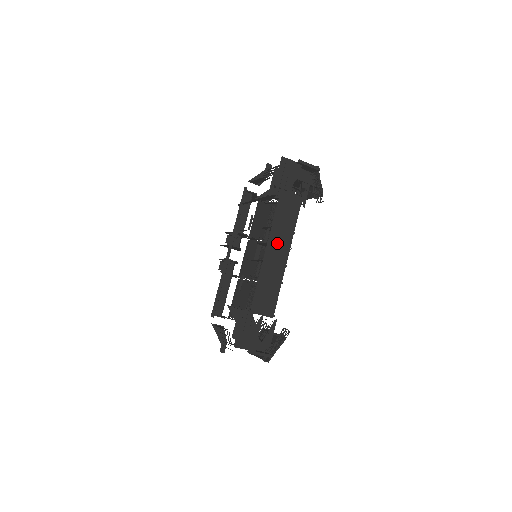
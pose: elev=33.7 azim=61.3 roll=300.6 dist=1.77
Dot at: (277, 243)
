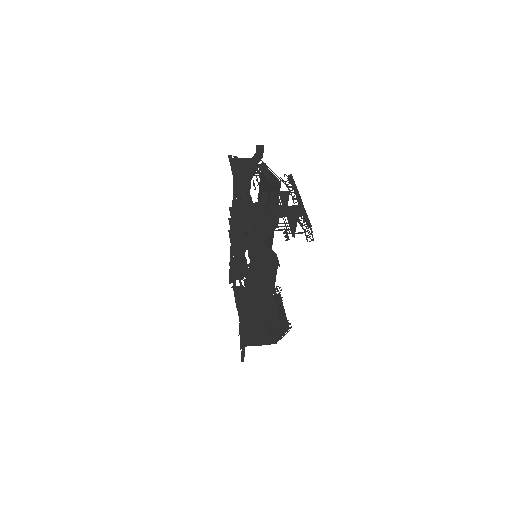
Dot at: (256, 305)
